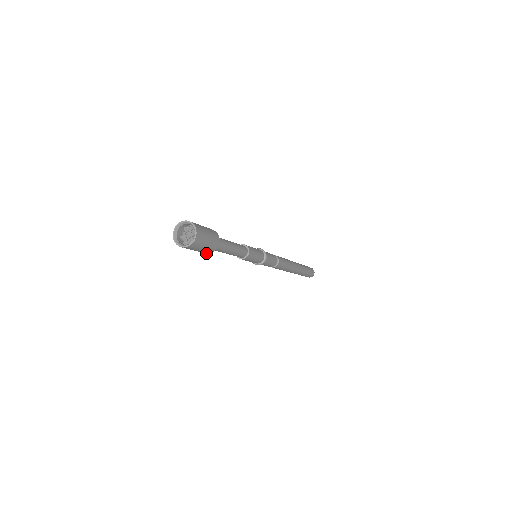
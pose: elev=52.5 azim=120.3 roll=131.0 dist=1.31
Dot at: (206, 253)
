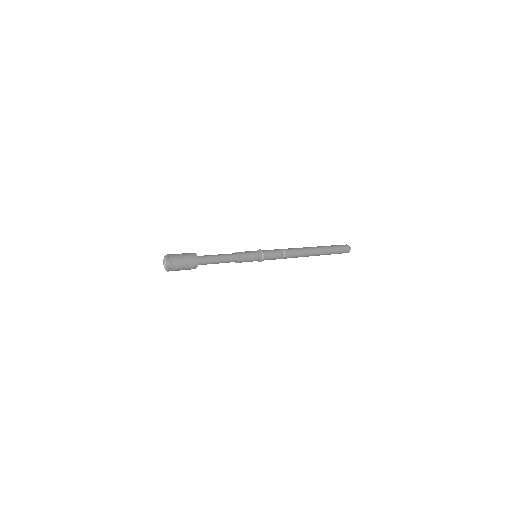
Dot at: occluded
